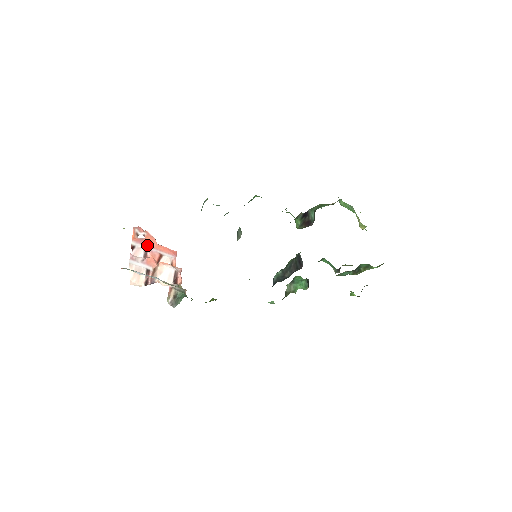
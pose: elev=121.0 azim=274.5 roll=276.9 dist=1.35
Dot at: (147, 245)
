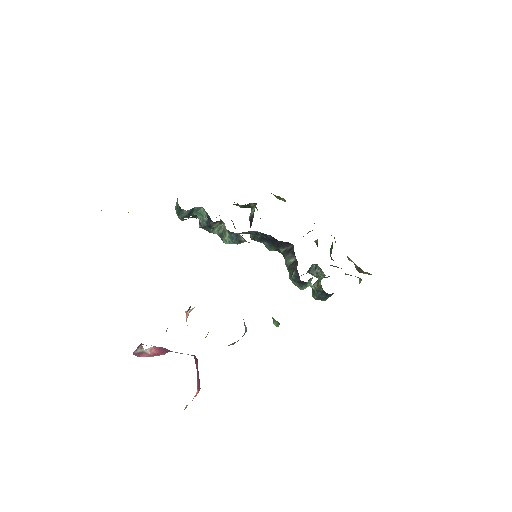
Dot at: occluded
